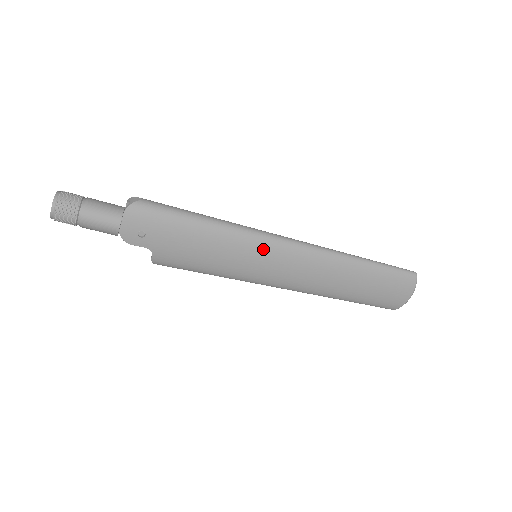
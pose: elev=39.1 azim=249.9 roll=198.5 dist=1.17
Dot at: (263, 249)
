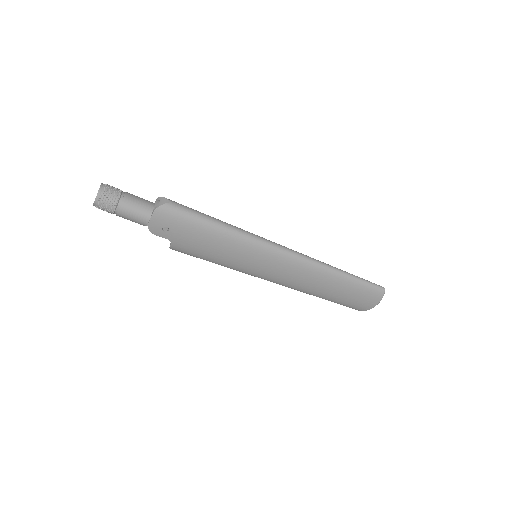
Dot at: (263, 254)
